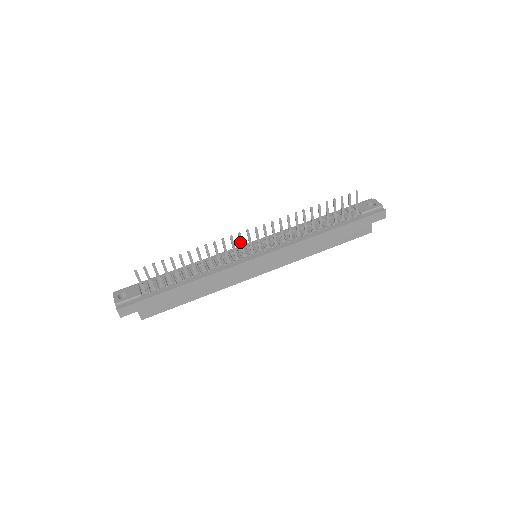
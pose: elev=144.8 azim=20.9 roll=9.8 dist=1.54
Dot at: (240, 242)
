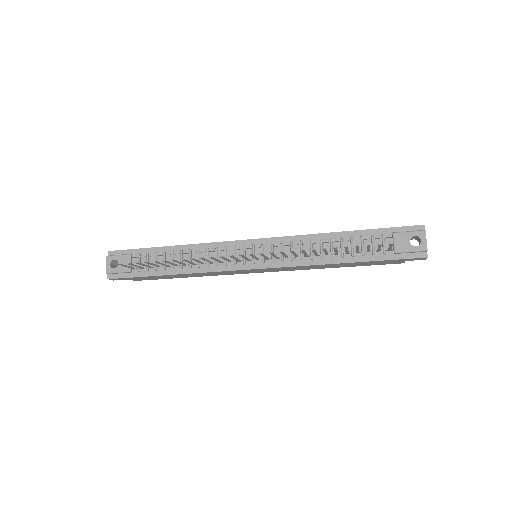
Dot at: occluded
